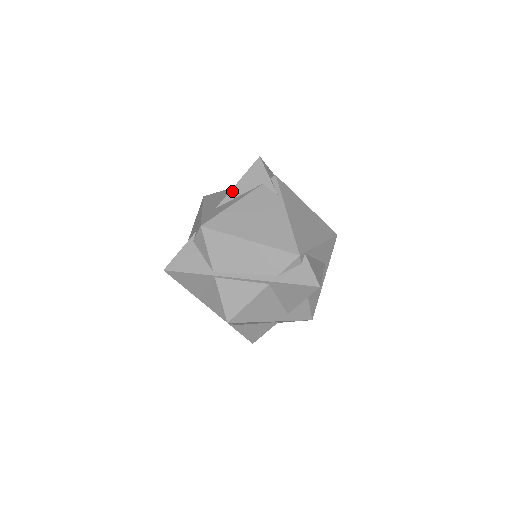
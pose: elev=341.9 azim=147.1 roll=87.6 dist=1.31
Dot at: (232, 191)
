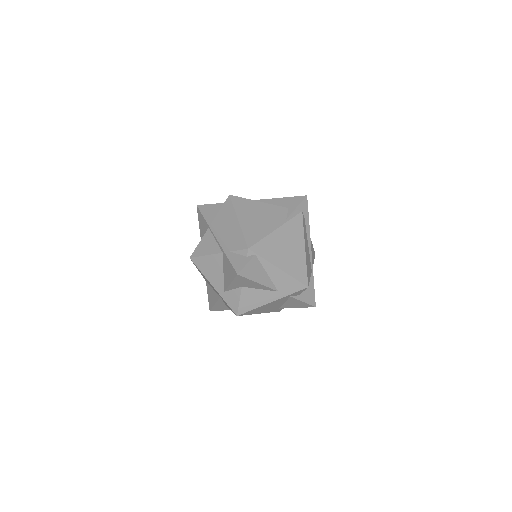
Dot at: (271, 199)
